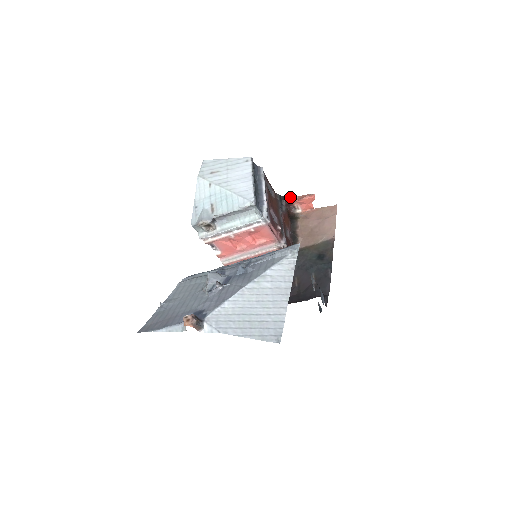
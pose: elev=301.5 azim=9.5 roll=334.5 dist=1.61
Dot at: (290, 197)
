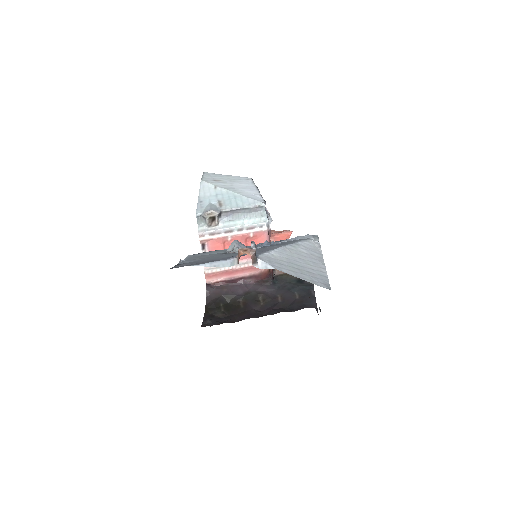
Dot at: occluded
